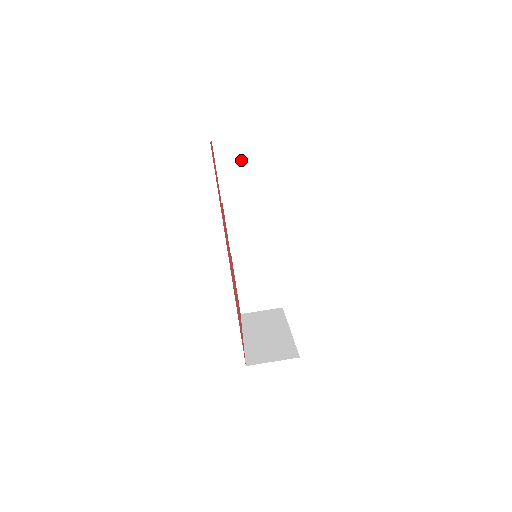
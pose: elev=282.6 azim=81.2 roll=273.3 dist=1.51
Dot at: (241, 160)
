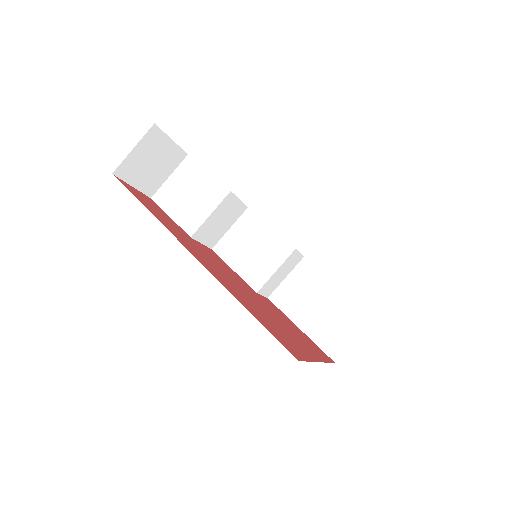
Dot at: (183, 190)
